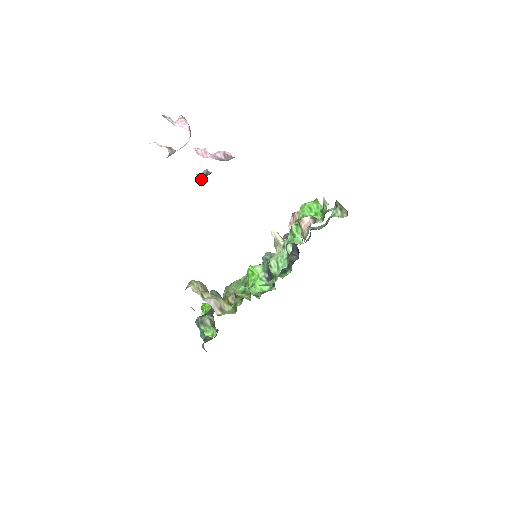
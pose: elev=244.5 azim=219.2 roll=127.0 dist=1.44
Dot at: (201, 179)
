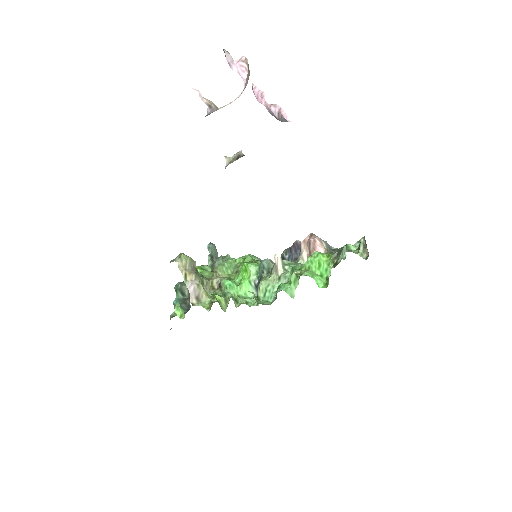
Dot at: (228, 163)
